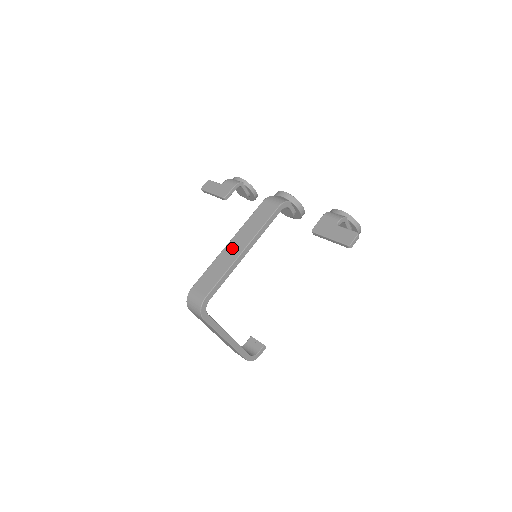
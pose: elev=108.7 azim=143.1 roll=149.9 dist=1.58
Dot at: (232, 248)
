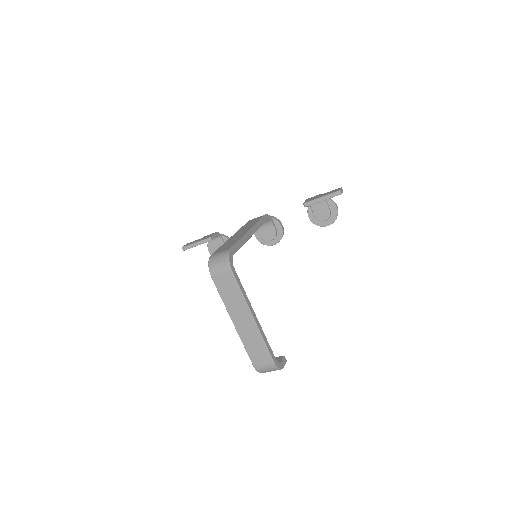
Dot at: (238, 234)
